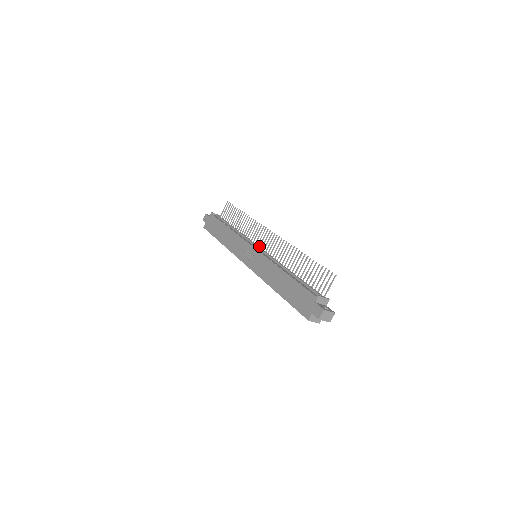
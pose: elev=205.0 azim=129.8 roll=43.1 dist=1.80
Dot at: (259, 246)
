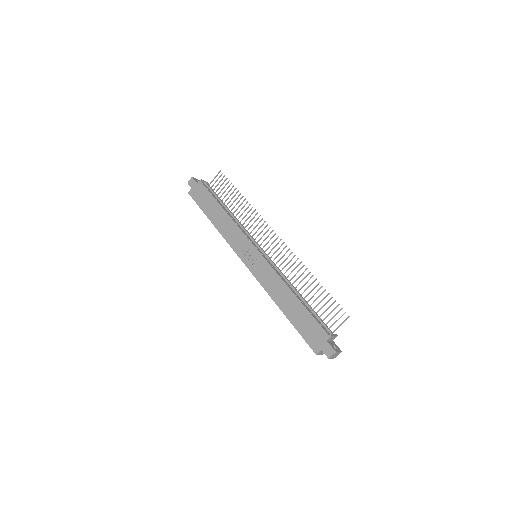
Dot at: (260, 245)
